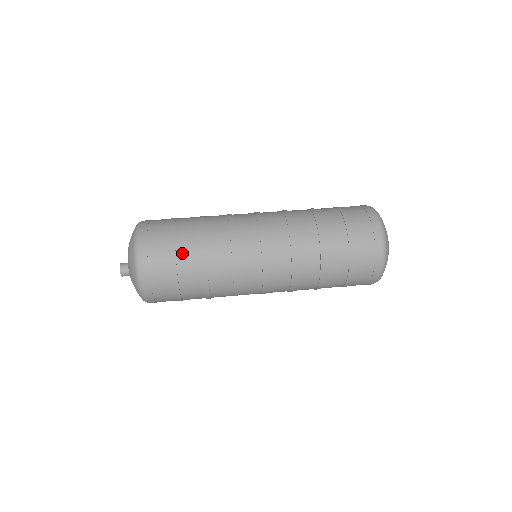
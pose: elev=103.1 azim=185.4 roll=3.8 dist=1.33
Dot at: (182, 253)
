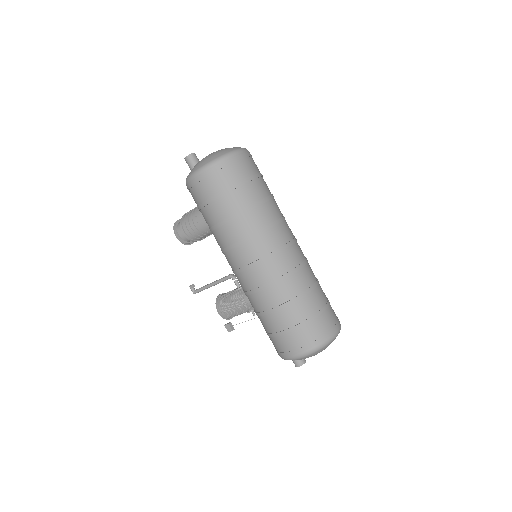
Dot at: (257, 184)
